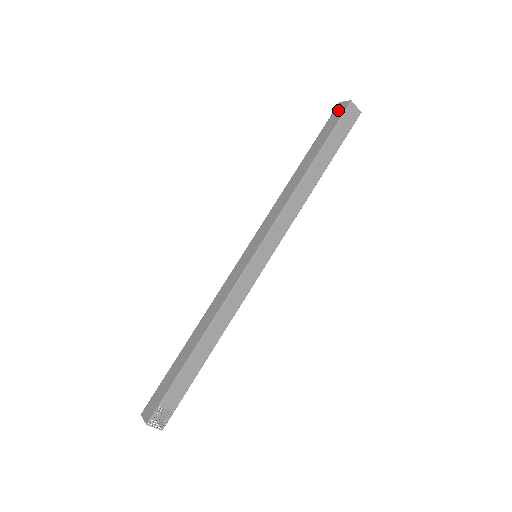
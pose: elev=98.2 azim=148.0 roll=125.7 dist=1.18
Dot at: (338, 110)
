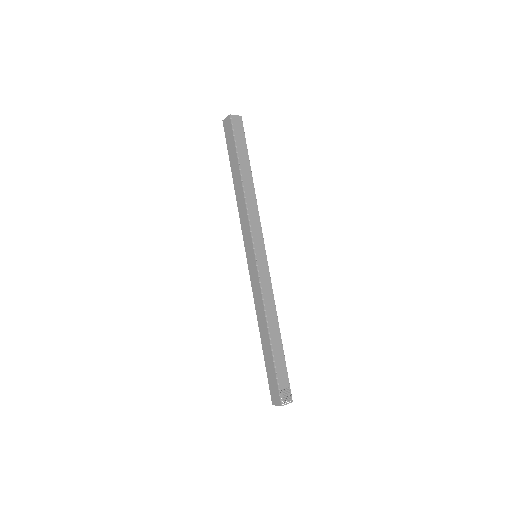
Dot at: (226, 127)
